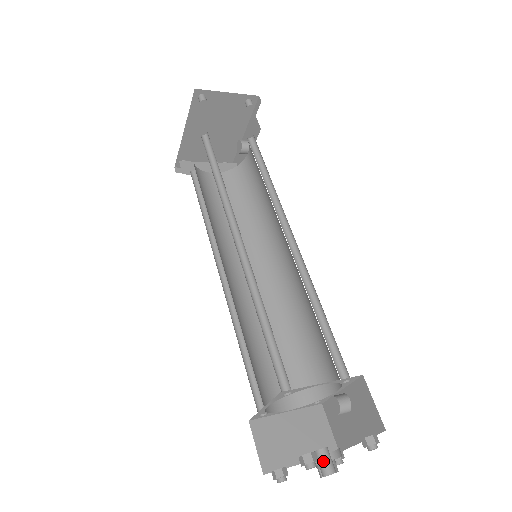
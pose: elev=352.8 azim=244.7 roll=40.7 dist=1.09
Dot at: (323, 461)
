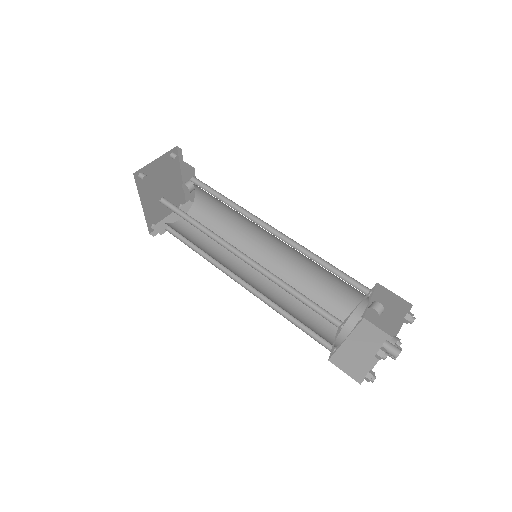
Dot at: (390, 350)
